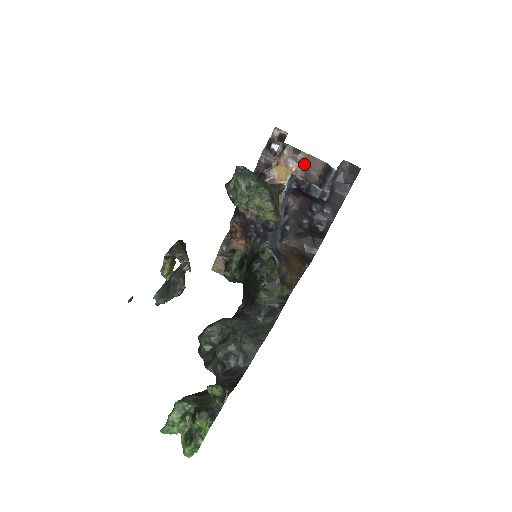
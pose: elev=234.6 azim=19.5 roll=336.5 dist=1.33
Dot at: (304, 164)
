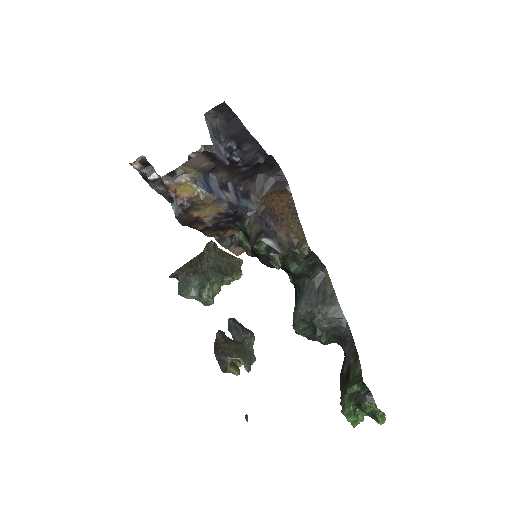
Dot at: (189, 170)
